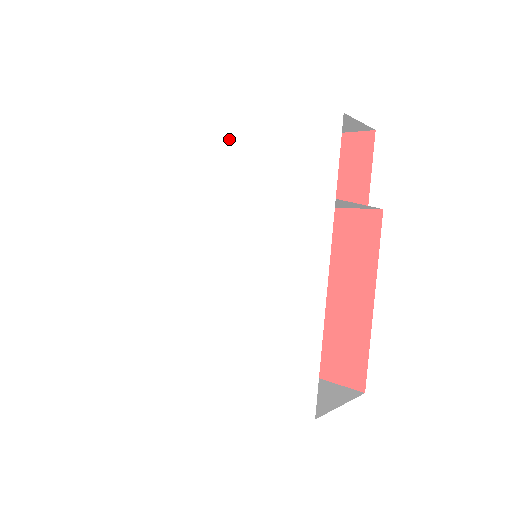
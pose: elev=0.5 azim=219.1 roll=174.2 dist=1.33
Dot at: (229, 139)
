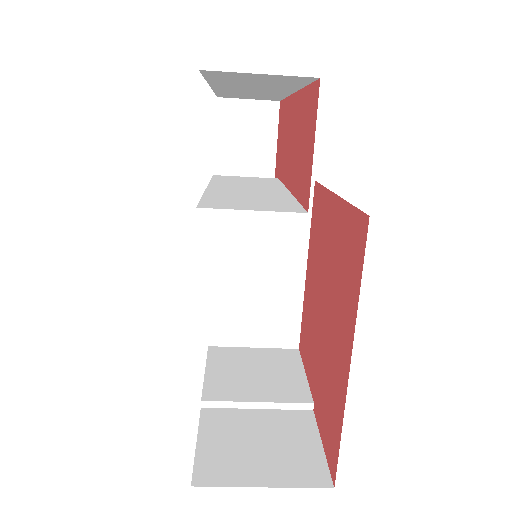
Dot at: occluded
